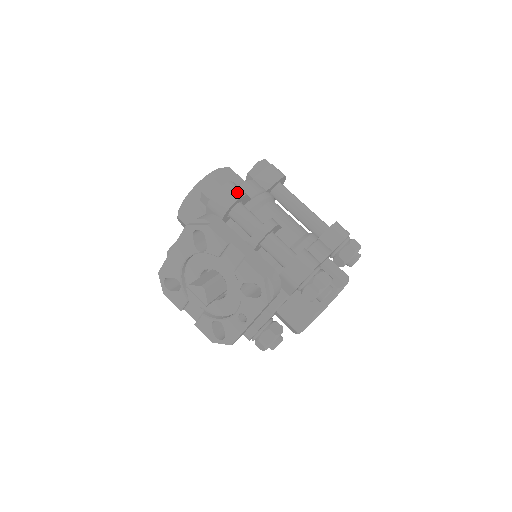
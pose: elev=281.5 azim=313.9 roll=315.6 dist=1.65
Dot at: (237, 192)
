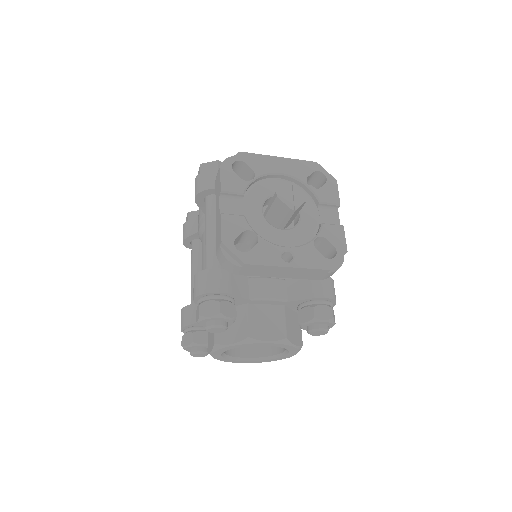
Dot at: occluded
